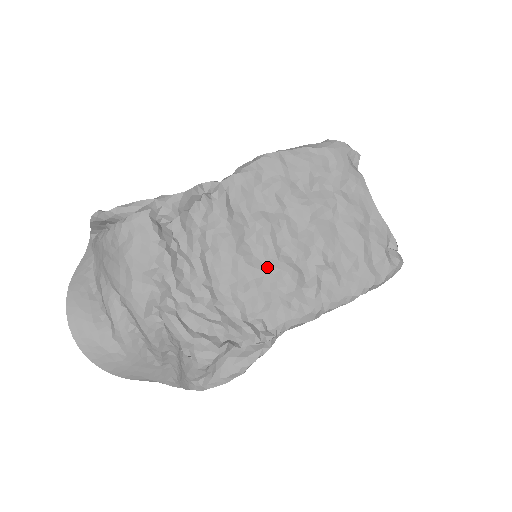
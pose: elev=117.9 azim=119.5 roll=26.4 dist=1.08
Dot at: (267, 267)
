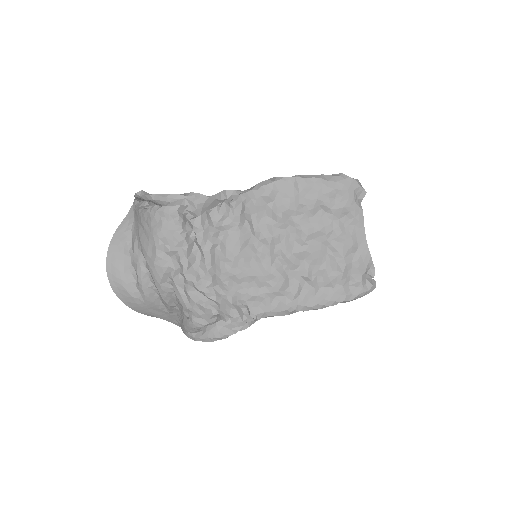
Dot at: (261, 269)
